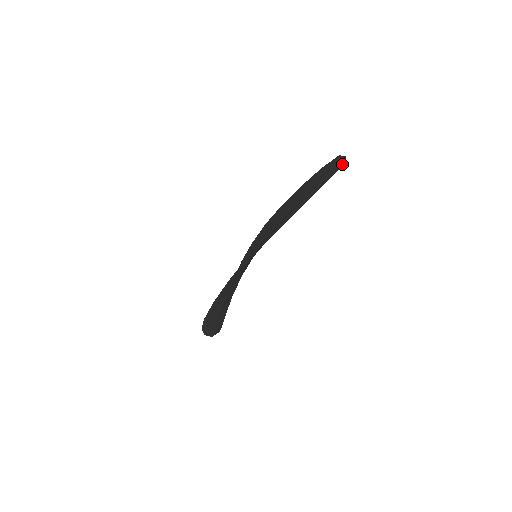
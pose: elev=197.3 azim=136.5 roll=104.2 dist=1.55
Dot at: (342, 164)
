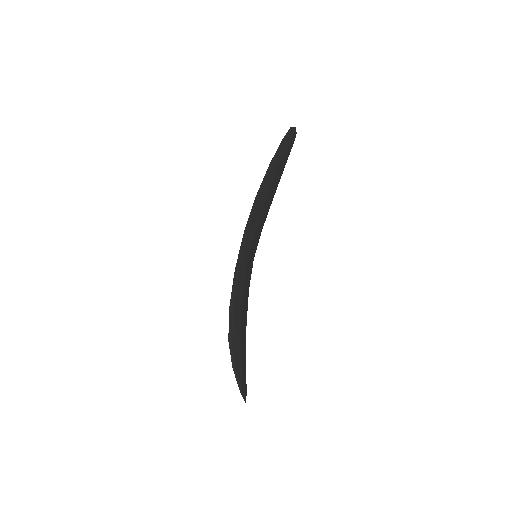
Dot at: (295, 133)
